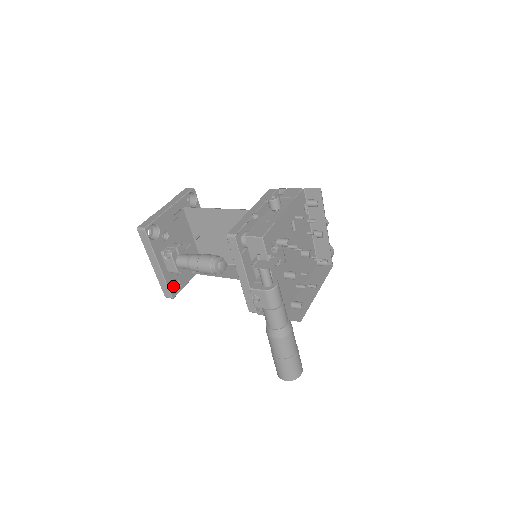
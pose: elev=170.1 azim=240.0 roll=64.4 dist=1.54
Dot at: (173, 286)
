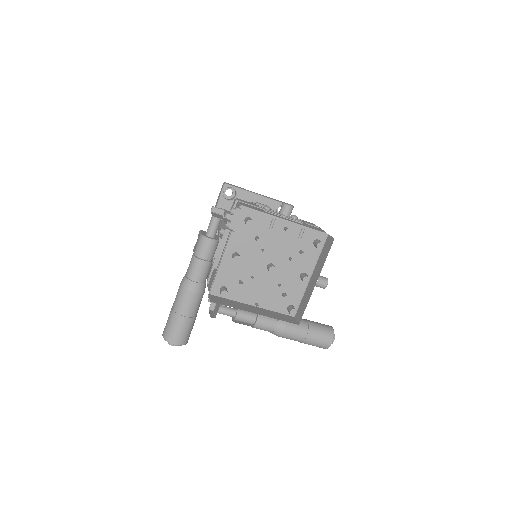
Dot at: occluded
